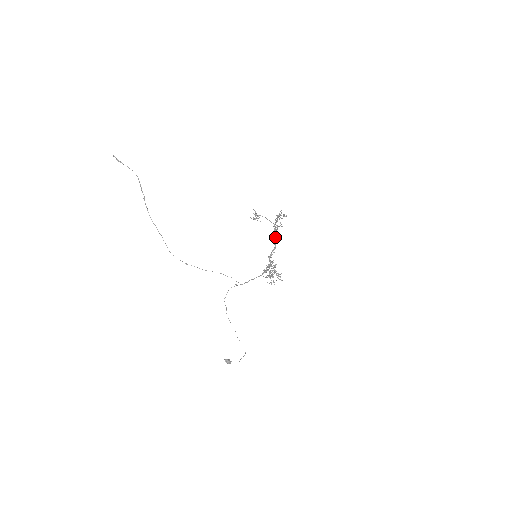
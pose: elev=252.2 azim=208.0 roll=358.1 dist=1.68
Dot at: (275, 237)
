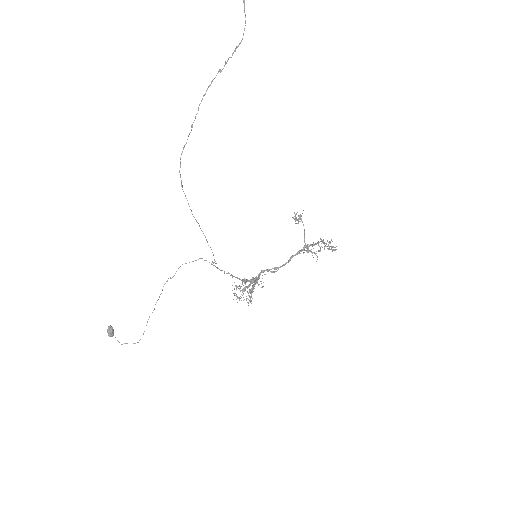
Dot at: occluded
